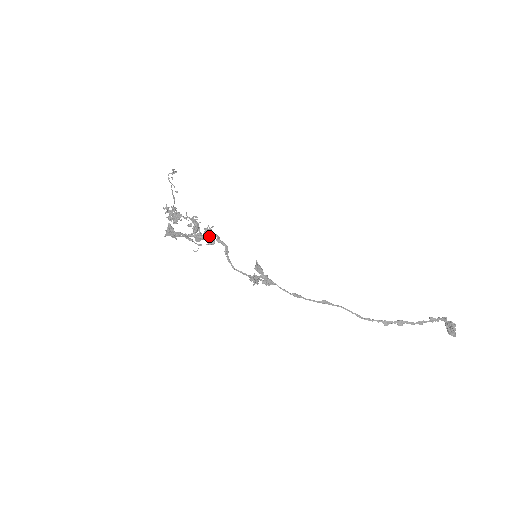
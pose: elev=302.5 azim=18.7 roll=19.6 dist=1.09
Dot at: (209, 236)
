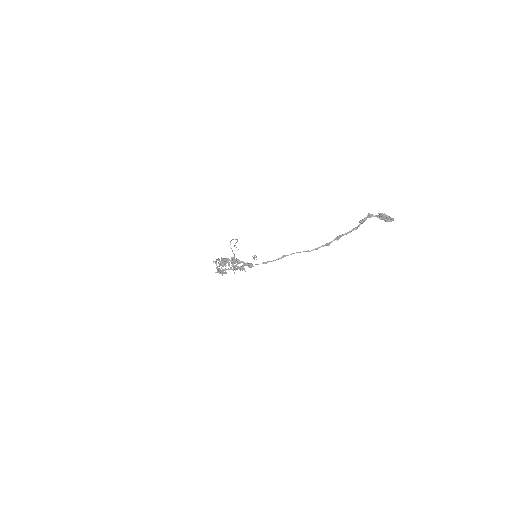
Dot at: (235, 262)
